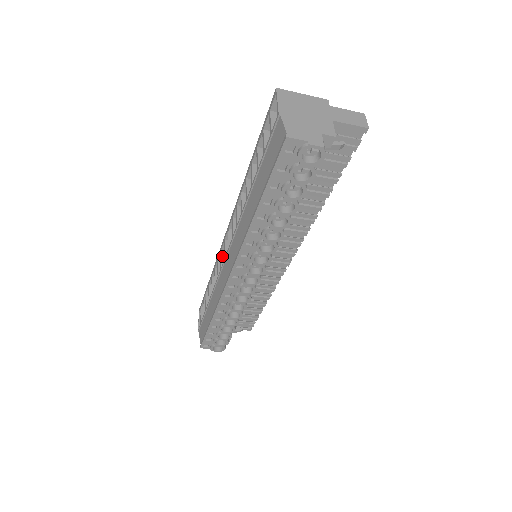
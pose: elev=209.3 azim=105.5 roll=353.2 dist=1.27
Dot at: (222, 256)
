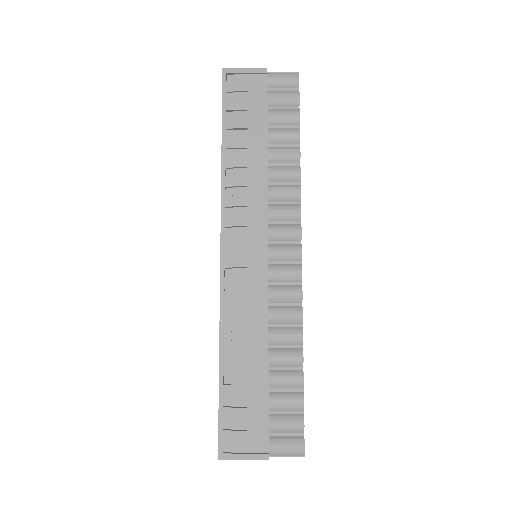
Dot at: occluded
